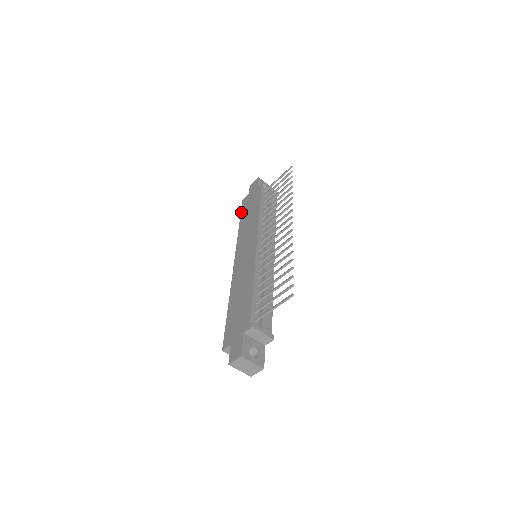
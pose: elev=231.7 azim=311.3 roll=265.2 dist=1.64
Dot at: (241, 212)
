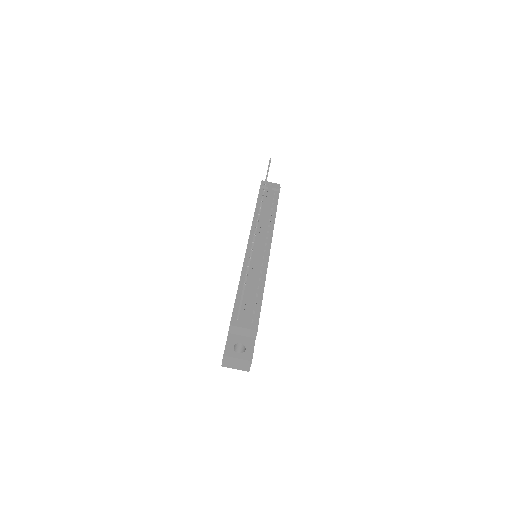
Dot at: occluded
